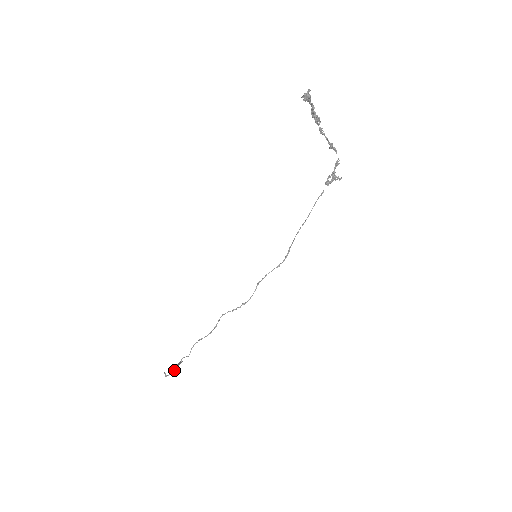
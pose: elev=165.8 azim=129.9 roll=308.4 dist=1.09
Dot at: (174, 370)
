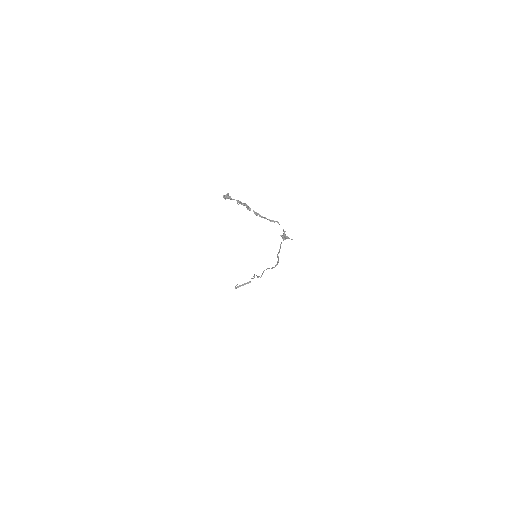
Dot at: (238, 287)
